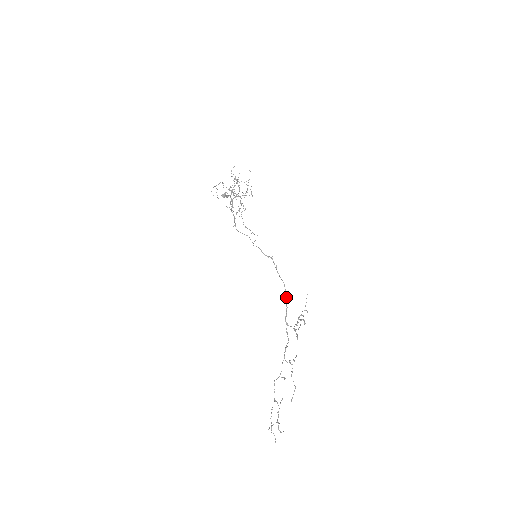
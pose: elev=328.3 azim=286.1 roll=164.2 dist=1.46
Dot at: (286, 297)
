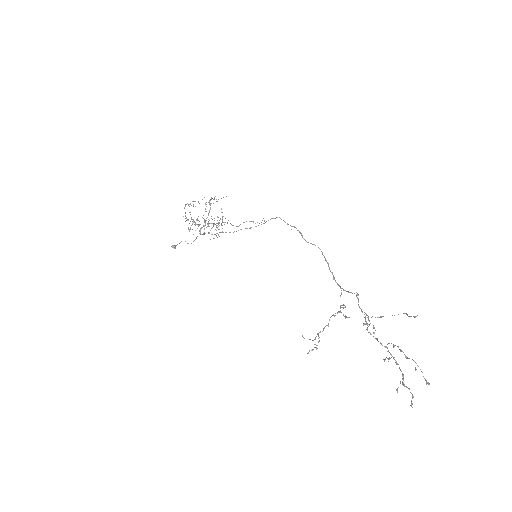
Dot at: (325, 259)
